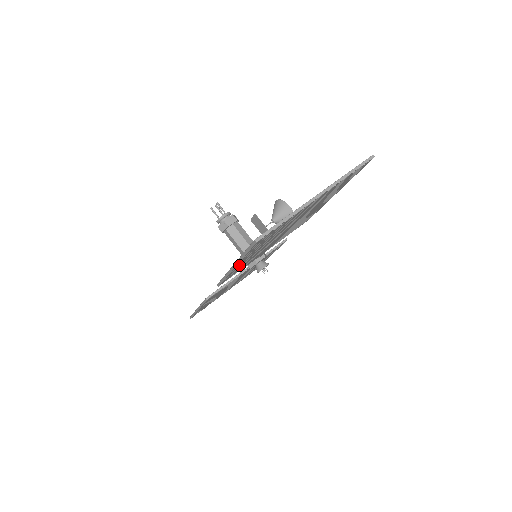
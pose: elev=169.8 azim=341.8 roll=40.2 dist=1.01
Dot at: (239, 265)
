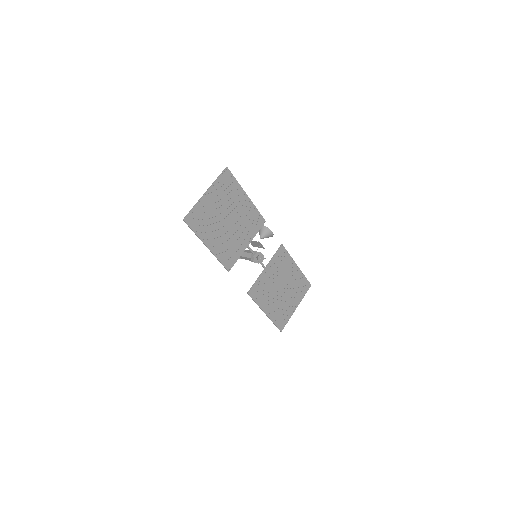
Dot at: (214, 247)
